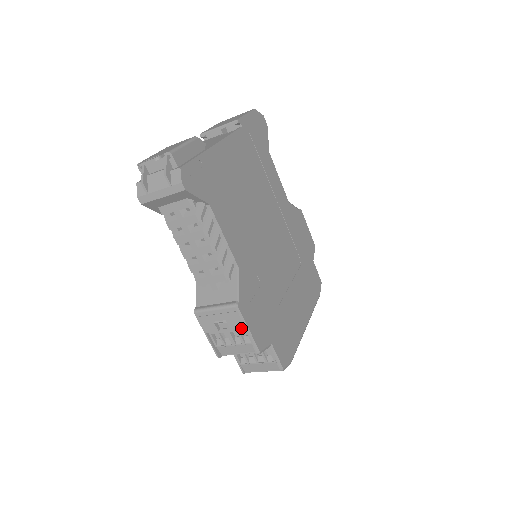
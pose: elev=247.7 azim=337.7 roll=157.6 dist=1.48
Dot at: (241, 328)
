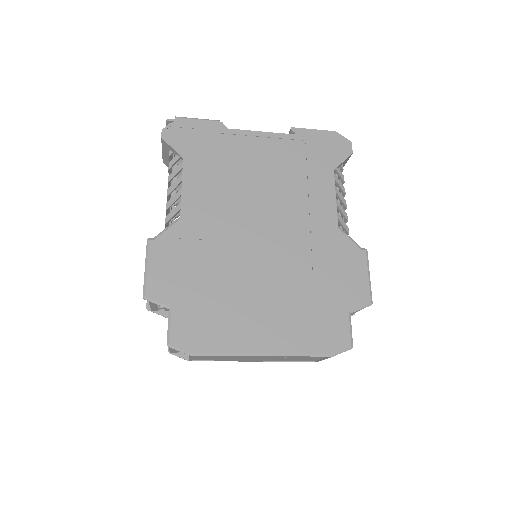
Dot at: (146, 265)
